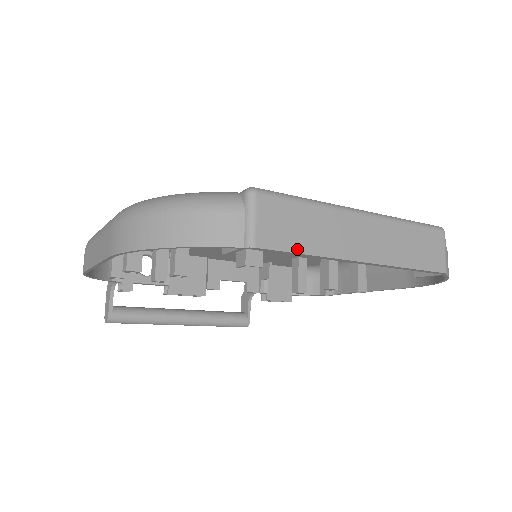
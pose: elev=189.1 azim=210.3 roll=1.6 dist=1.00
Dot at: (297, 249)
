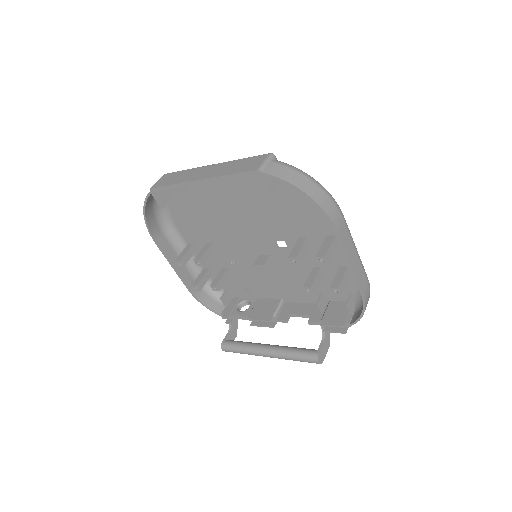
Dot at: (168, 184)
